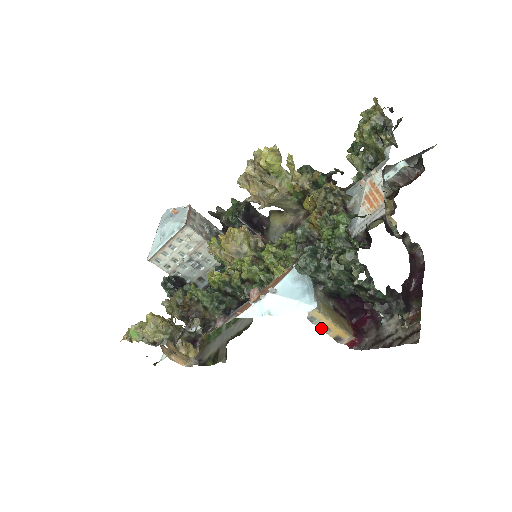
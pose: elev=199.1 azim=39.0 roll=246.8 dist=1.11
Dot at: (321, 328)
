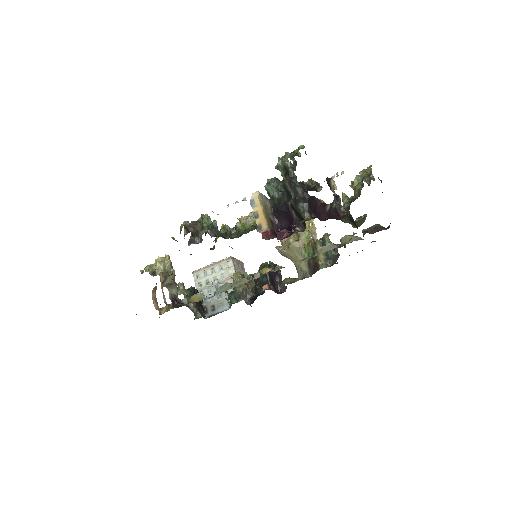
Dot at: (254, 213)
